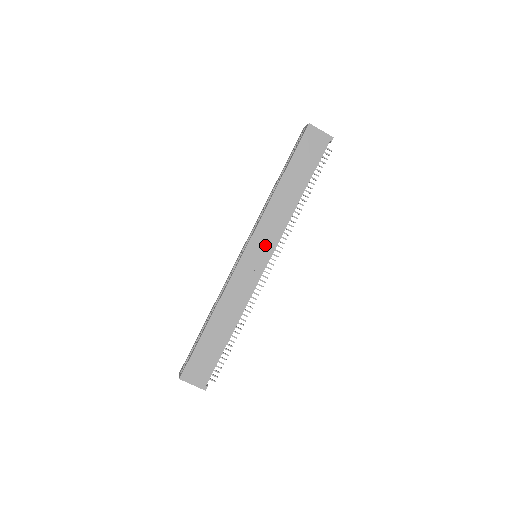
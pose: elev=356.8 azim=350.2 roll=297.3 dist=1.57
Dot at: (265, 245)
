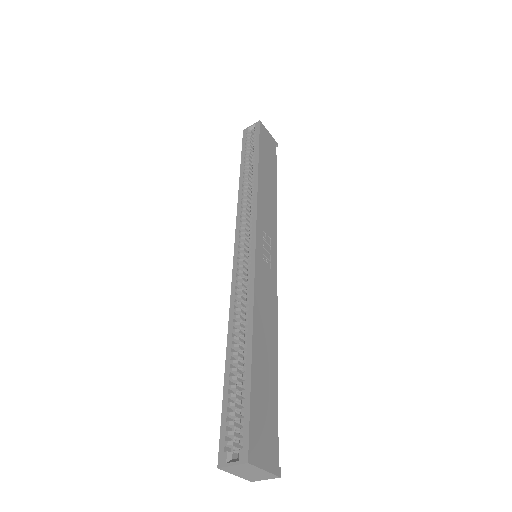
Dot at: (268, 238)
